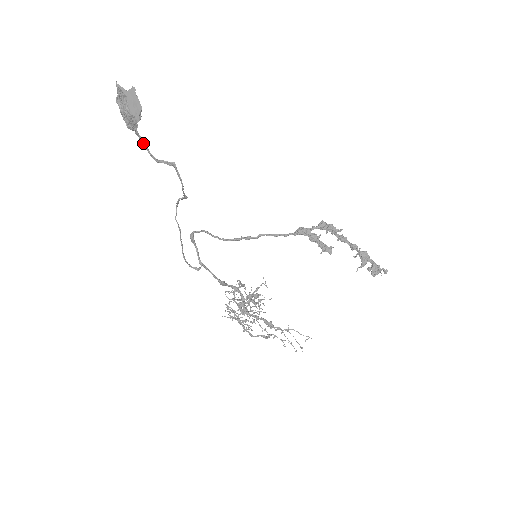
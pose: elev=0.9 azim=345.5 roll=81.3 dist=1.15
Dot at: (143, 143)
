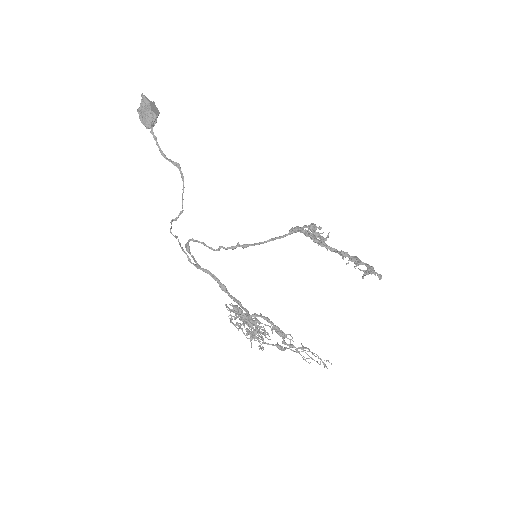
Dot at: (156, 139)
